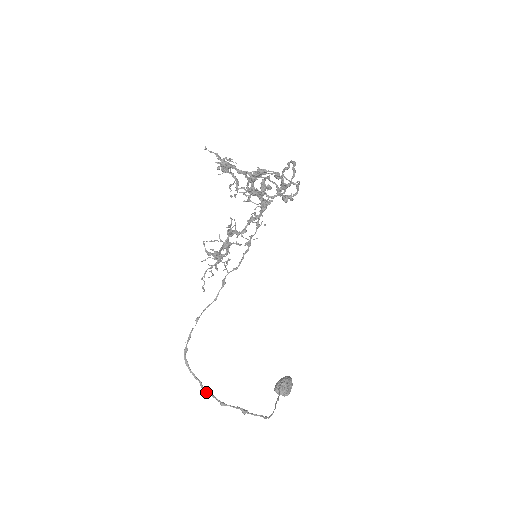
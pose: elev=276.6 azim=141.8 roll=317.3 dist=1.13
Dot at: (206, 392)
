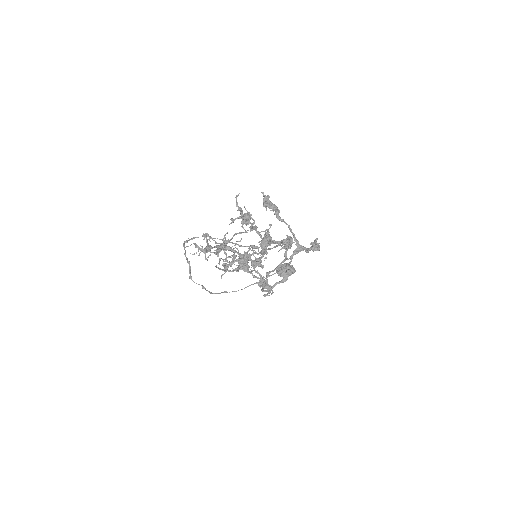
Dot at: (188, 263)
